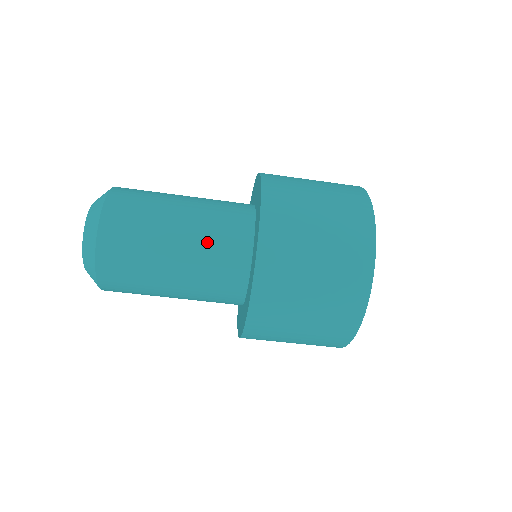
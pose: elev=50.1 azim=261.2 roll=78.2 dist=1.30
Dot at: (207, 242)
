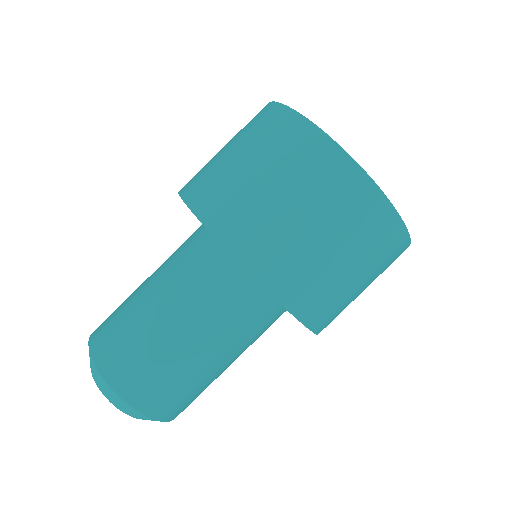
Dot at: (214, 313)
